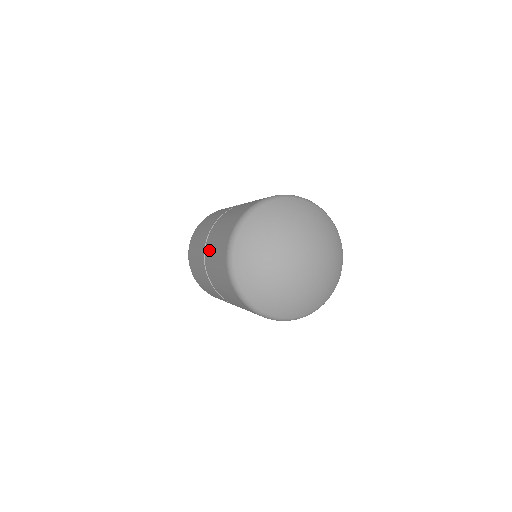
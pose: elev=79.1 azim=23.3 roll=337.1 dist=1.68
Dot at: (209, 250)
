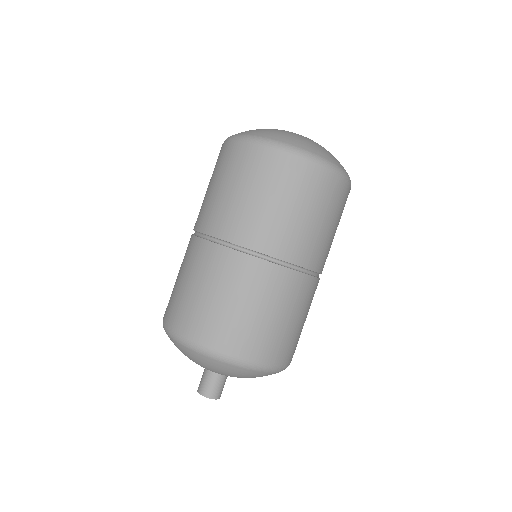
Dot at: (218, 214)
